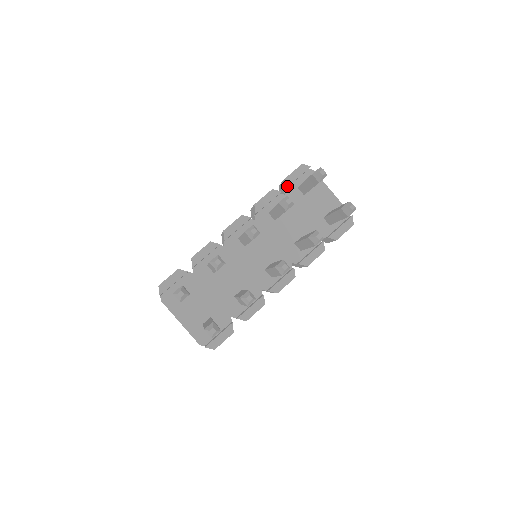
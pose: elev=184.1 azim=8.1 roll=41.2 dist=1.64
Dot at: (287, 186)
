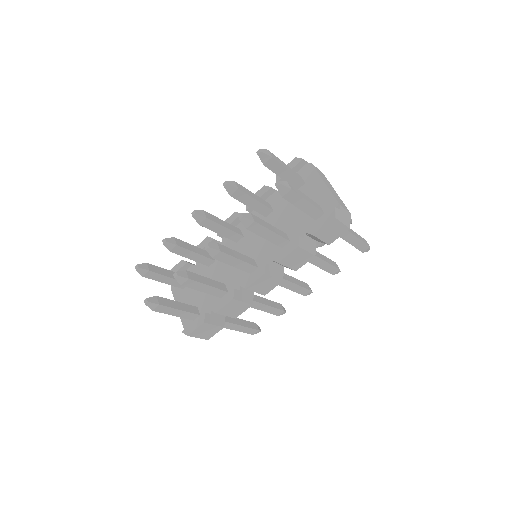
Dot at: occluded
